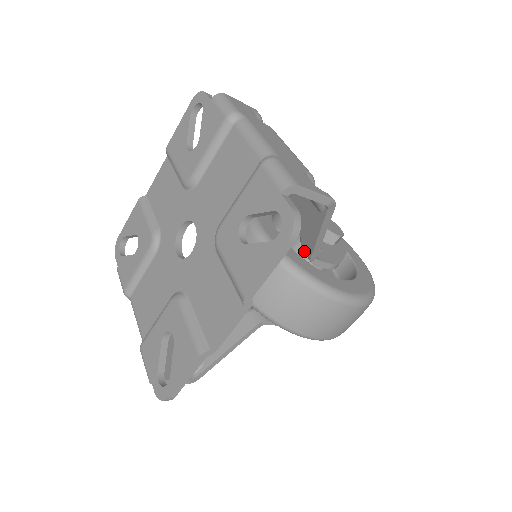
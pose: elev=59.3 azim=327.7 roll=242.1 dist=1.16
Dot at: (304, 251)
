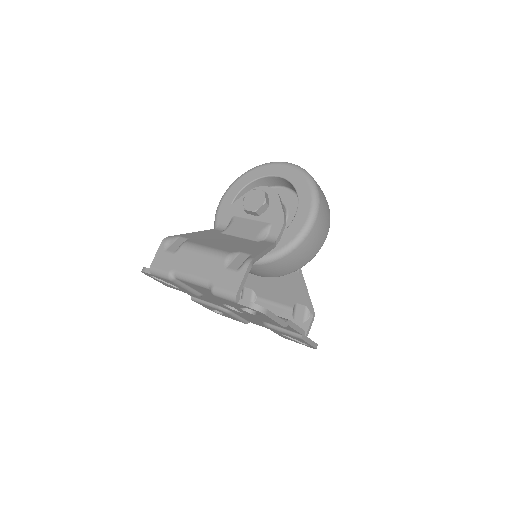
Dot at: occluded
